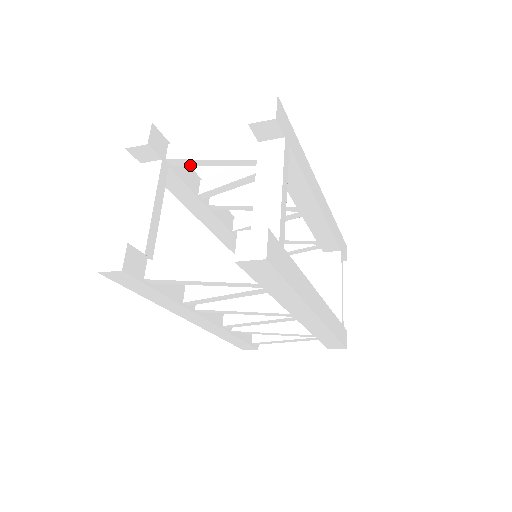
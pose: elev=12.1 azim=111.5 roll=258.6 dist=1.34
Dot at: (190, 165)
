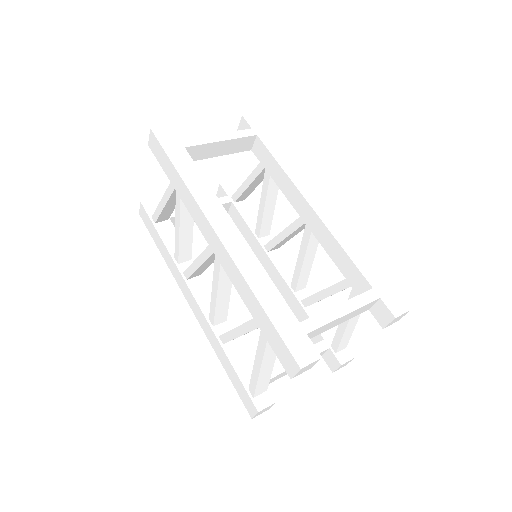
Dot at: (240, 196)
